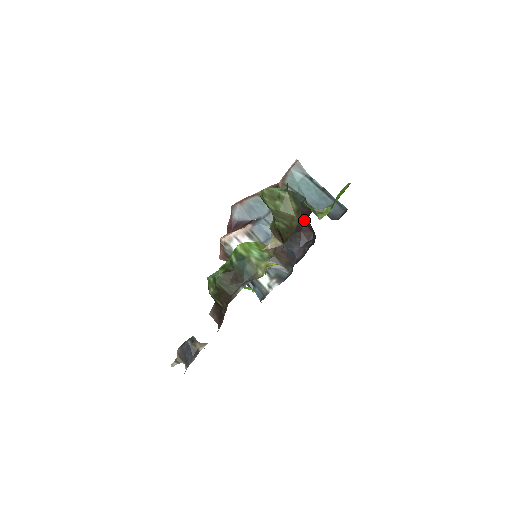
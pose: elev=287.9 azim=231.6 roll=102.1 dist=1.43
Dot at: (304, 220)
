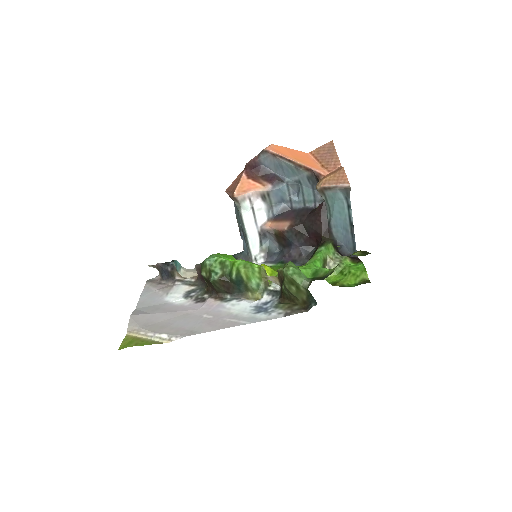
Dot at: (317, 235)
